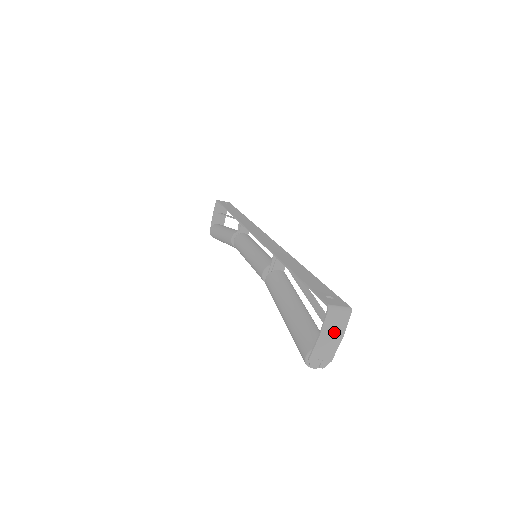
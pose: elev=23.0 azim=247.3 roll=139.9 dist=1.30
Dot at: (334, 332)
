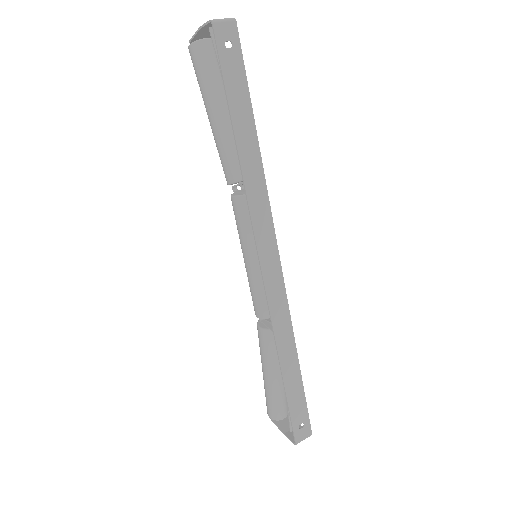
Dot at: occluded
